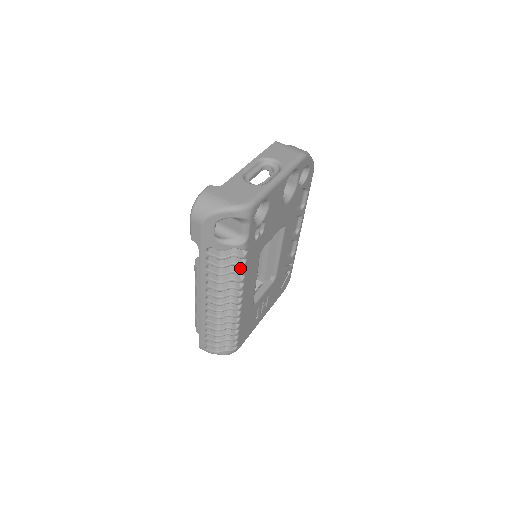
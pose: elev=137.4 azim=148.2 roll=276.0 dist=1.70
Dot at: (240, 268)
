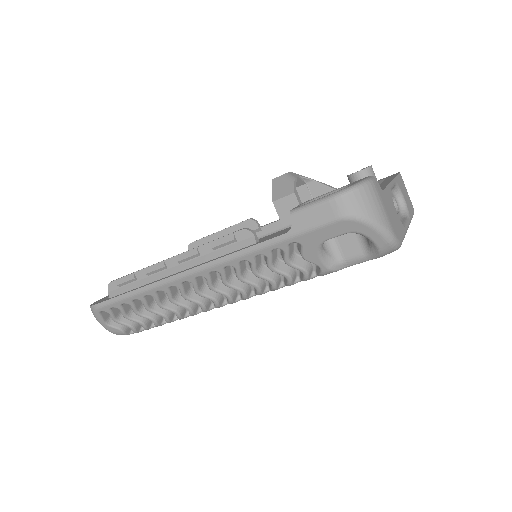
Dot at: (280, 282)
